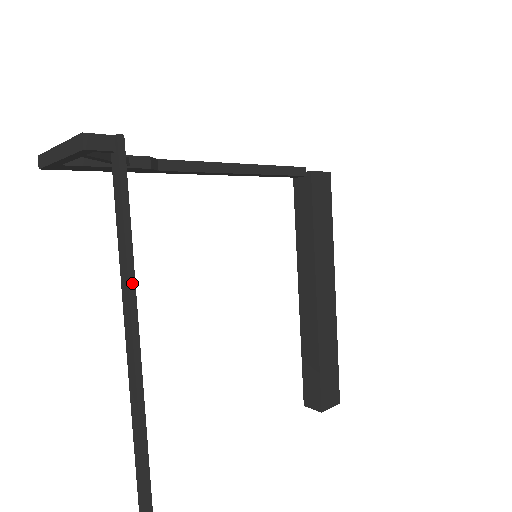
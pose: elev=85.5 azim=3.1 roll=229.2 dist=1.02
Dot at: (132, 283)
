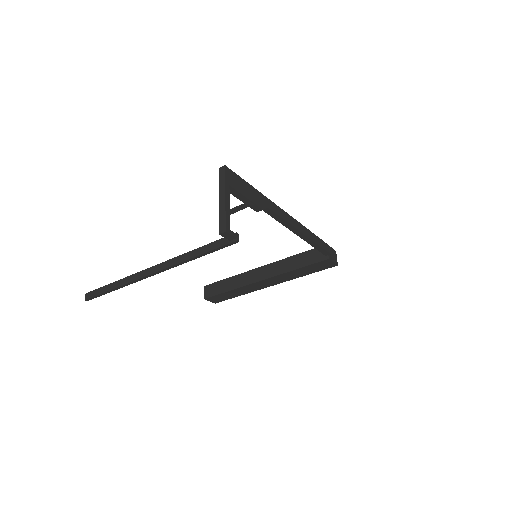
Dot at: (181, 264)
